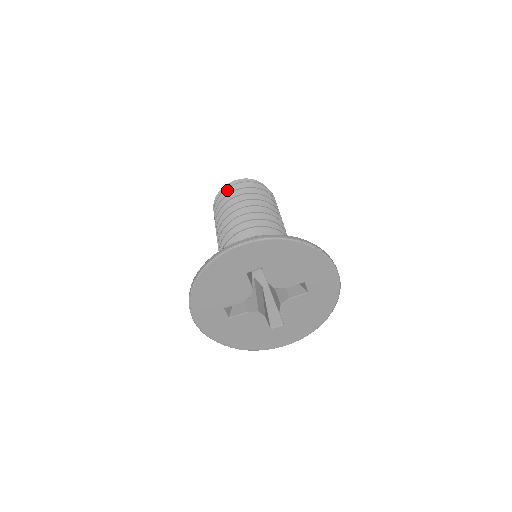
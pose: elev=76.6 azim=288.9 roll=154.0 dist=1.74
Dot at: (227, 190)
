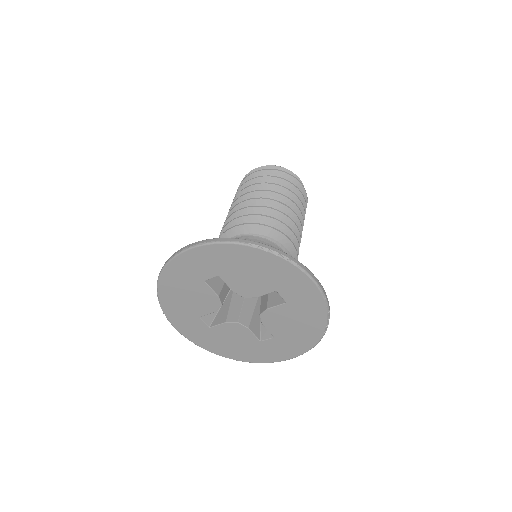
Dot at: (244, 181)
